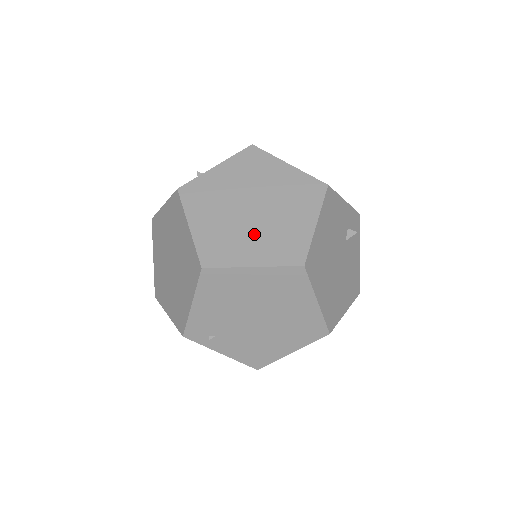
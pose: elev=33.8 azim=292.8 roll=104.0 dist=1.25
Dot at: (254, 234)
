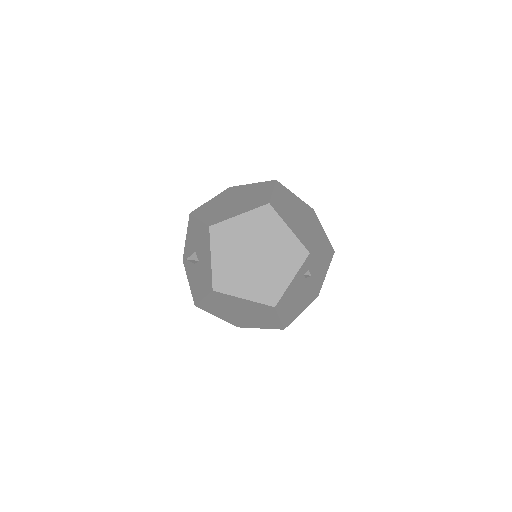
Dot at: (250, 321)
